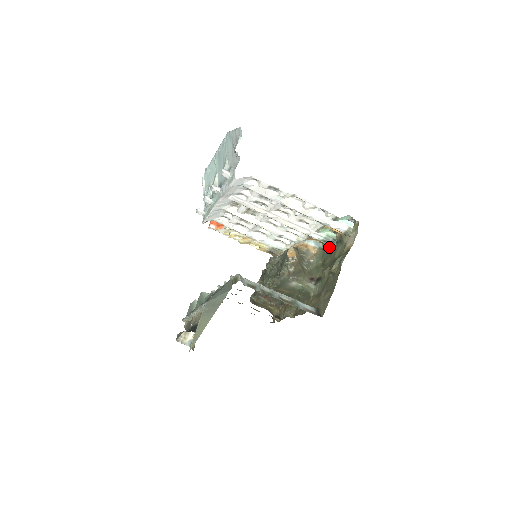
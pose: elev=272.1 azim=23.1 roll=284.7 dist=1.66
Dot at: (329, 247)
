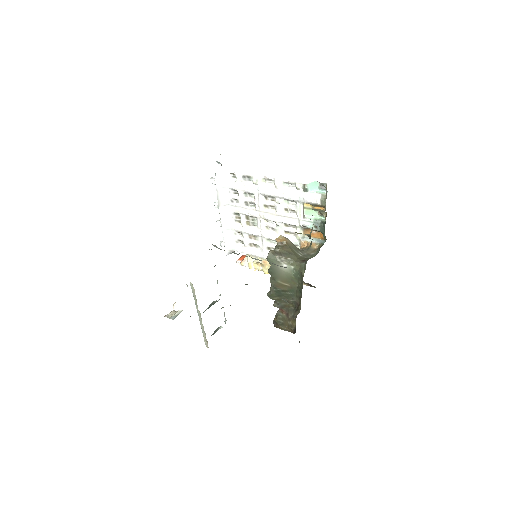
Dot at: (324, 234)
